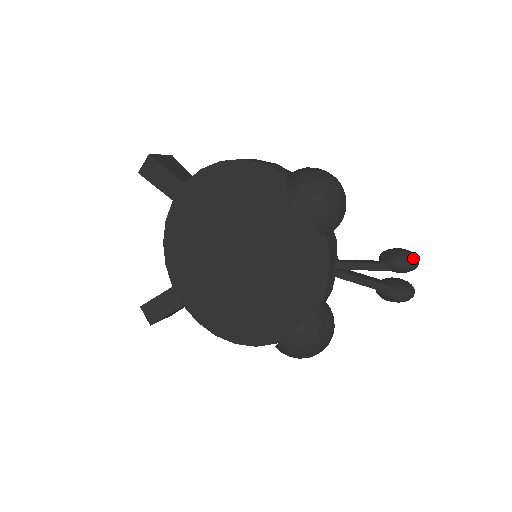
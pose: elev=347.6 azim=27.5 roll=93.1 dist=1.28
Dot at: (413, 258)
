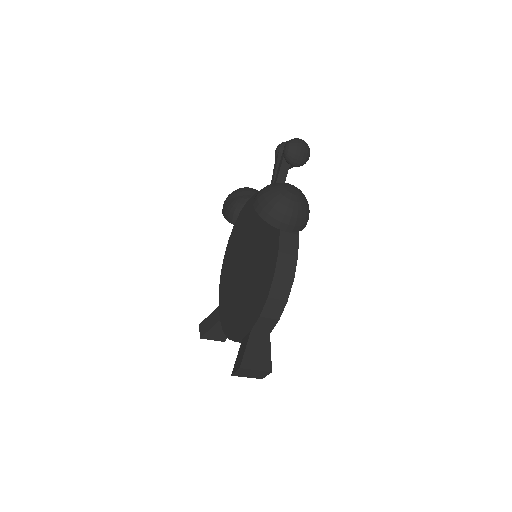
Dot at: occluded
